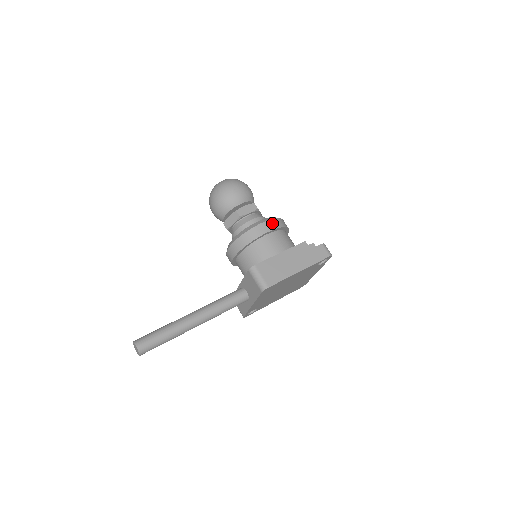
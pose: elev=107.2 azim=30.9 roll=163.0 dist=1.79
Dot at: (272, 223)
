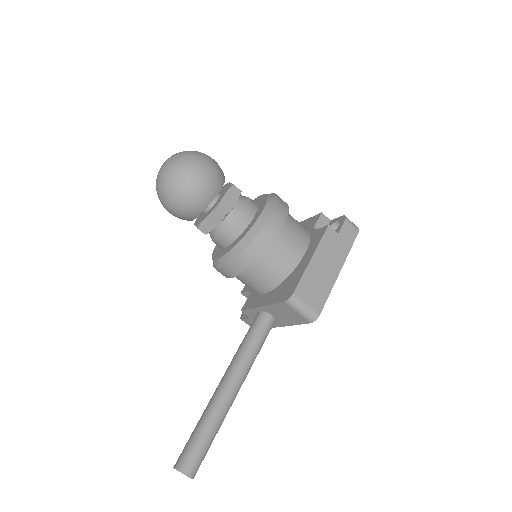
Dot at: (278, 214)
